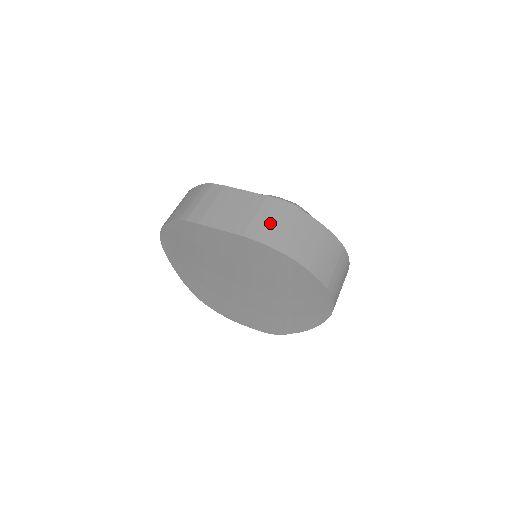
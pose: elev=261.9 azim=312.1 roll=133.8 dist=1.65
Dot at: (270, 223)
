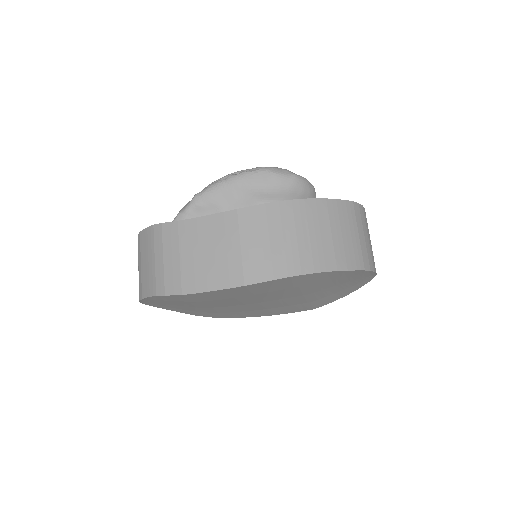
Dot at: (263, 246)
